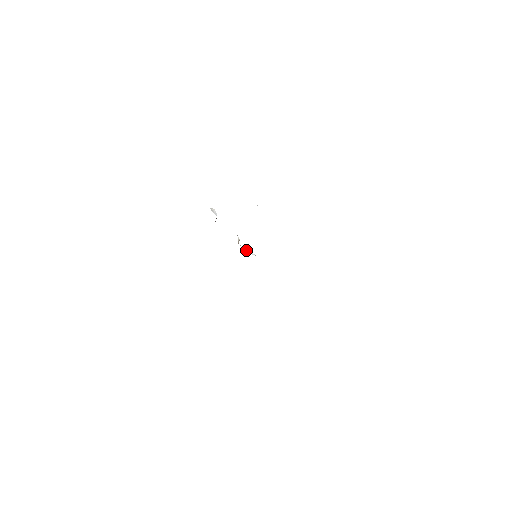
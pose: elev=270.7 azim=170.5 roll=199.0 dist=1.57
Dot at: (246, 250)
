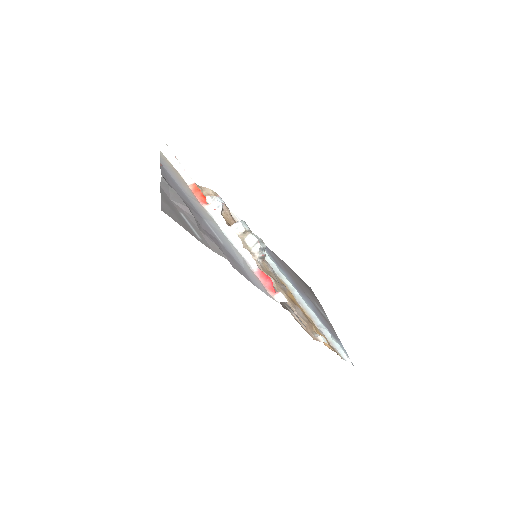
Dot at: (251, 244)
